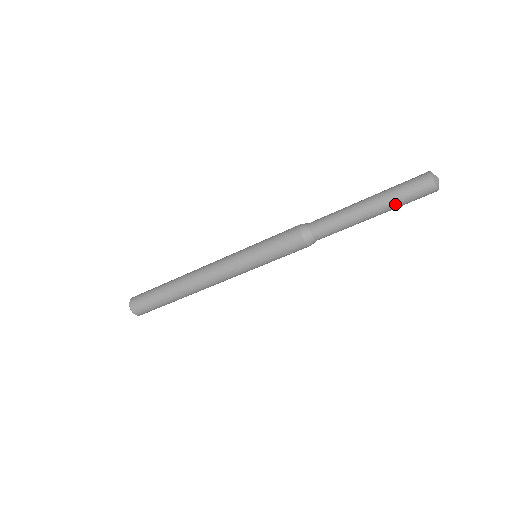
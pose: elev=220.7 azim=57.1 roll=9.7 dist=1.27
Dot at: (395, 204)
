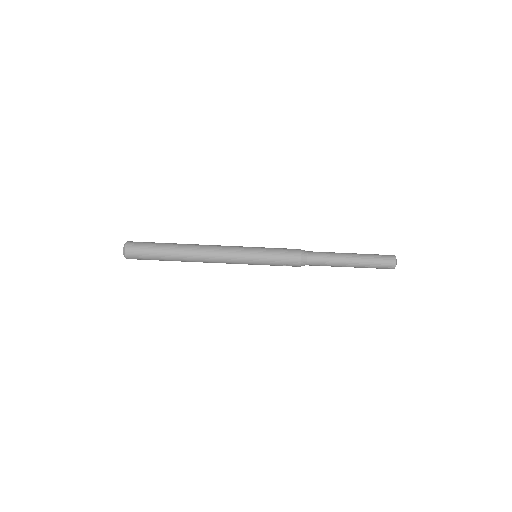
Dot at: (368, 266)
